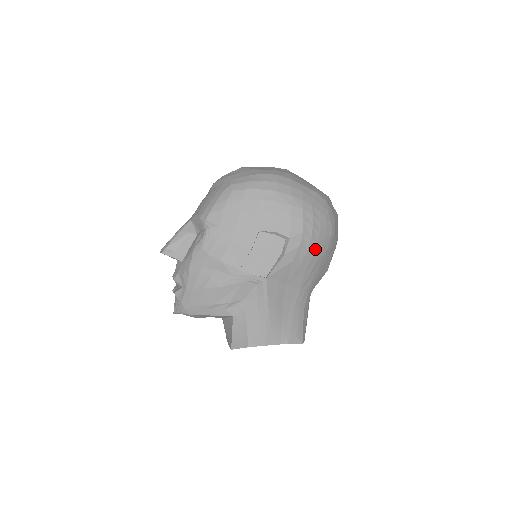
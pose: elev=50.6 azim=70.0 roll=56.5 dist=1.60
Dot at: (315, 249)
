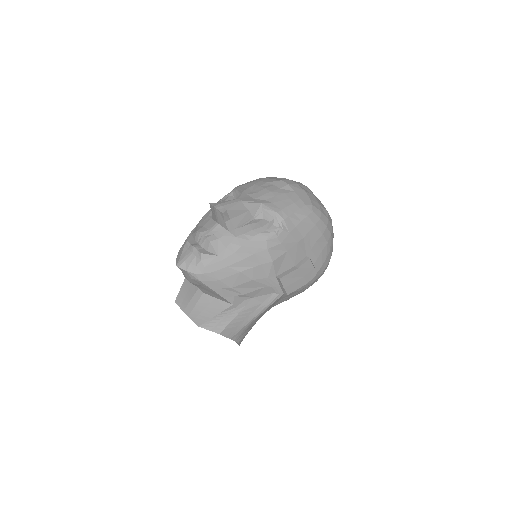
Dot at: occluded
